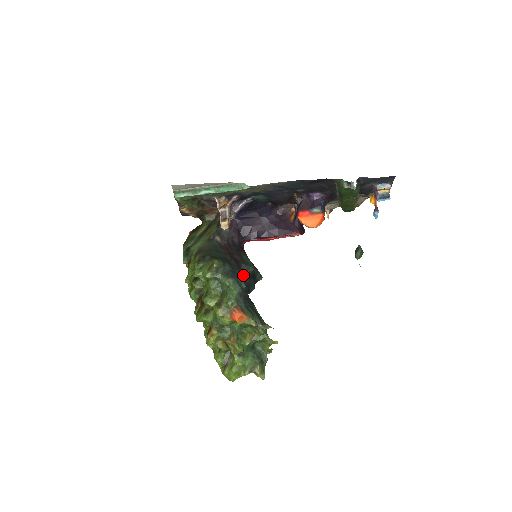
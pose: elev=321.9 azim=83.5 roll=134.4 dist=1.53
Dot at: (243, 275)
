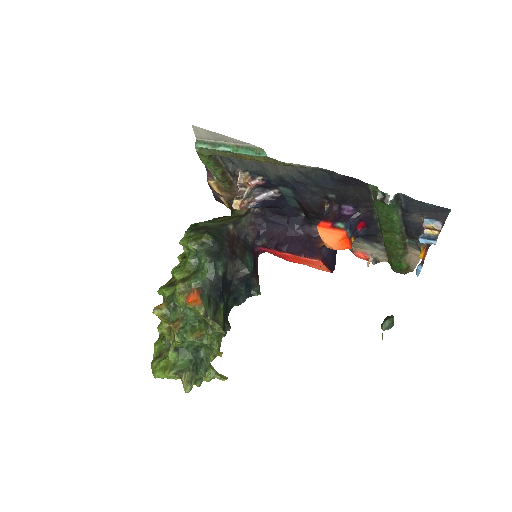
Dot at: (232, 270)
